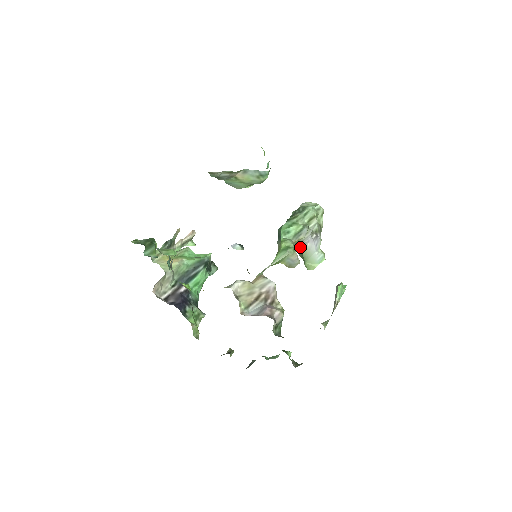
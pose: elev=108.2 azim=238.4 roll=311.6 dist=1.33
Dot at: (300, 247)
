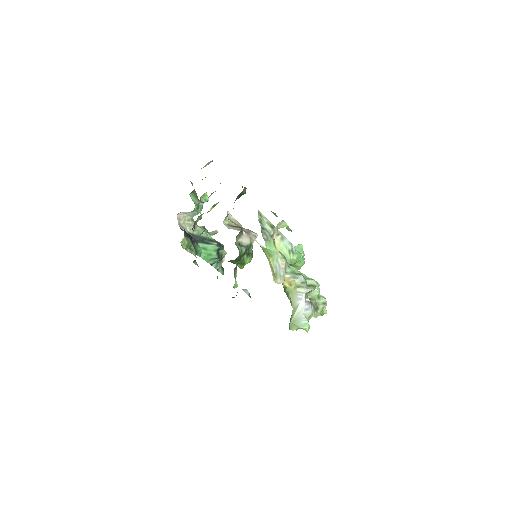
Dot at: (293, 304)
